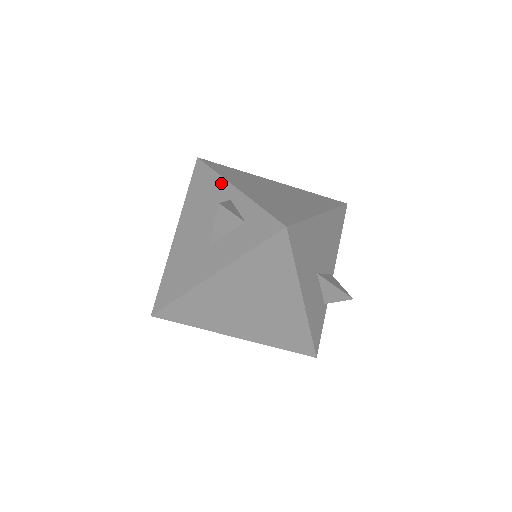
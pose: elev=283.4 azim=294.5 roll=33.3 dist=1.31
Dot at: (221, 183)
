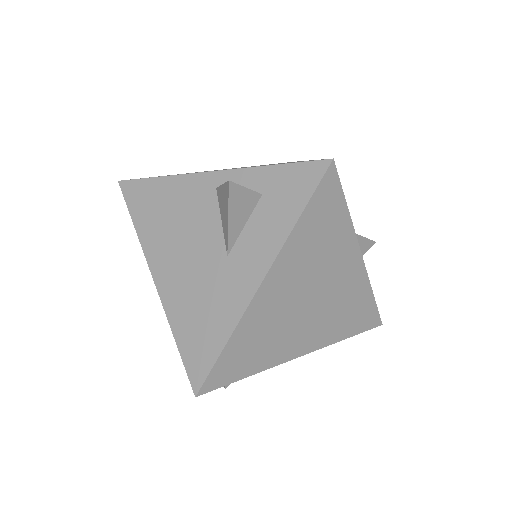
Dot at: (184, 181)
